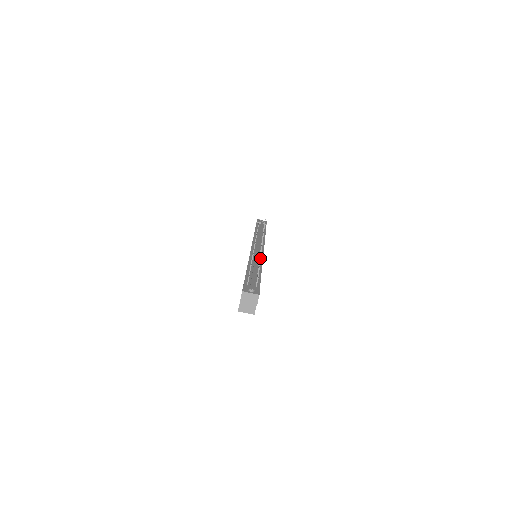
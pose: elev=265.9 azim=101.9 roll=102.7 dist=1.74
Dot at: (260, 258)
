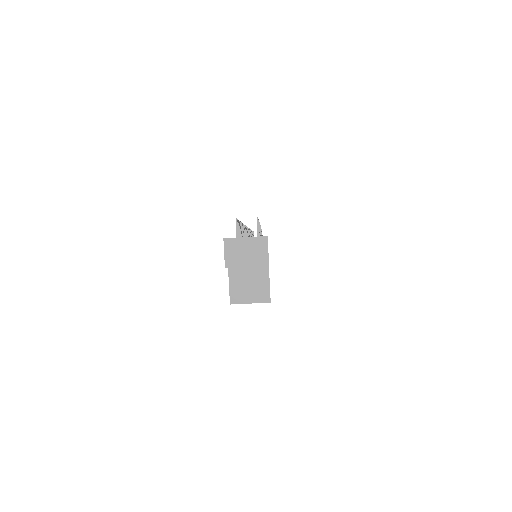
Dot at: occluded
